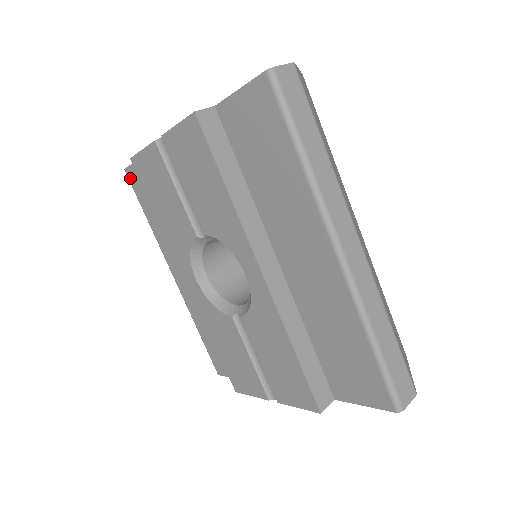
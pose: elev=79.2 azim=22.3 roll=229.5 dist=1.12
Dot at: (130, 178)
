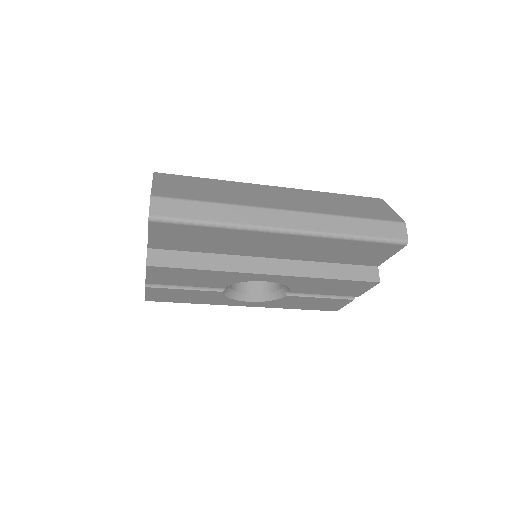
Dot at: occluded
